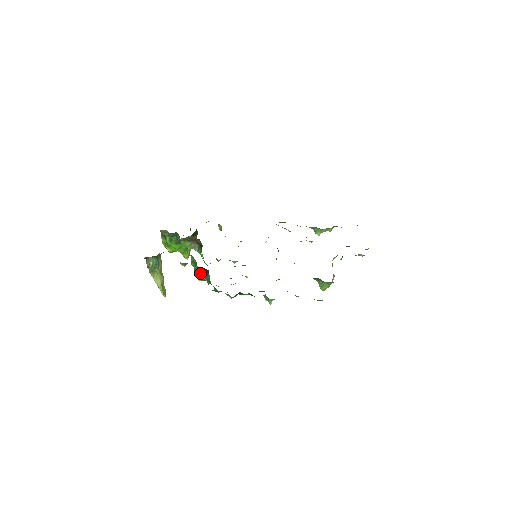
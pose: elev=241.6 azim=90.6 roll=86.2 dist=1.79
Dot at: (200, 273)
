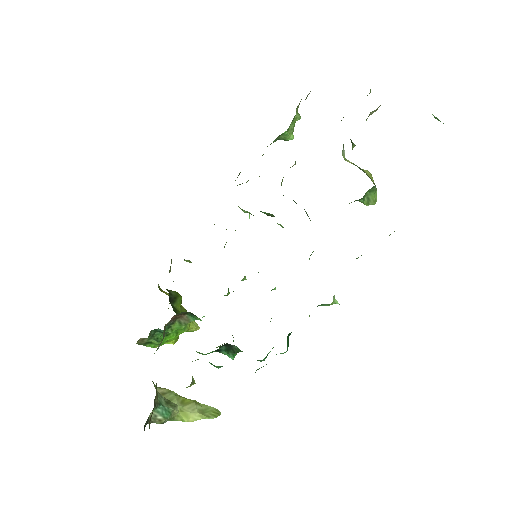
Dot at: (222, 353)
